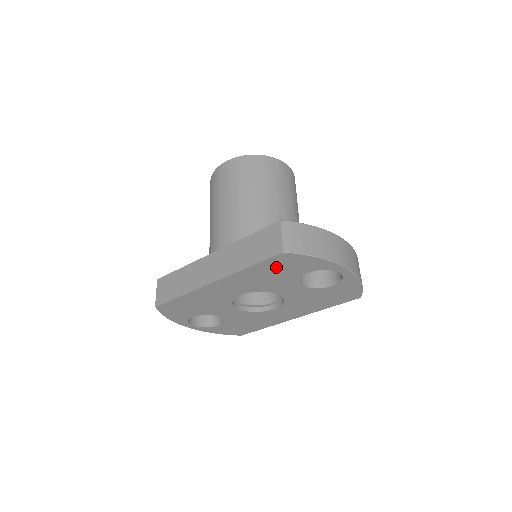
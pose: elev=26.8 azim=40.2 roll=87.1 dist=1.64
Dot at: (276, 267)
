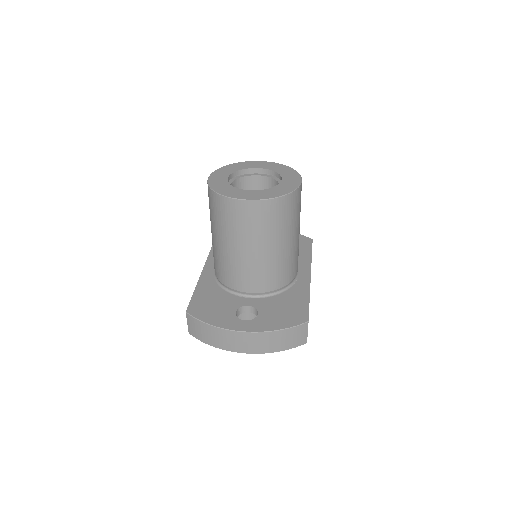
Dot at: occluded
